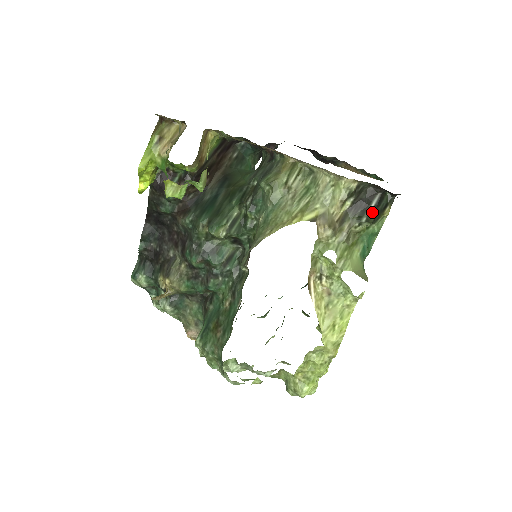
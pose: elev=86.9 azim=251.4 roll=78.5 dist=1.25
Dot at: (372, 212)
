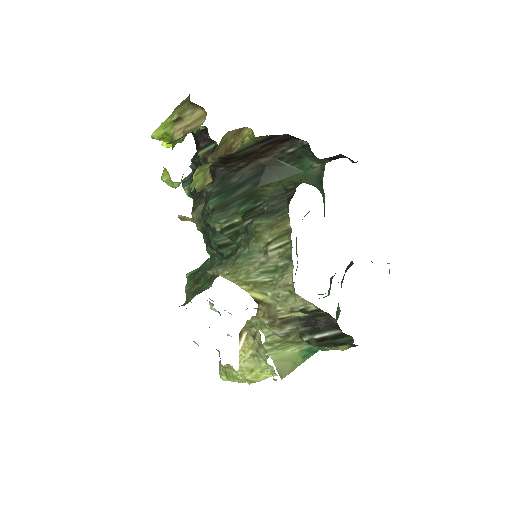
Dot at: (320, 339)
